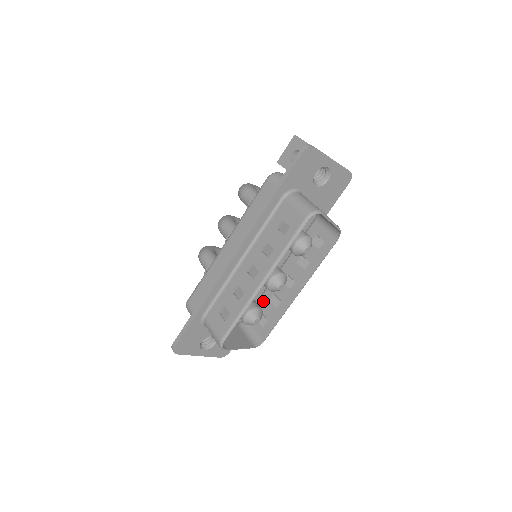
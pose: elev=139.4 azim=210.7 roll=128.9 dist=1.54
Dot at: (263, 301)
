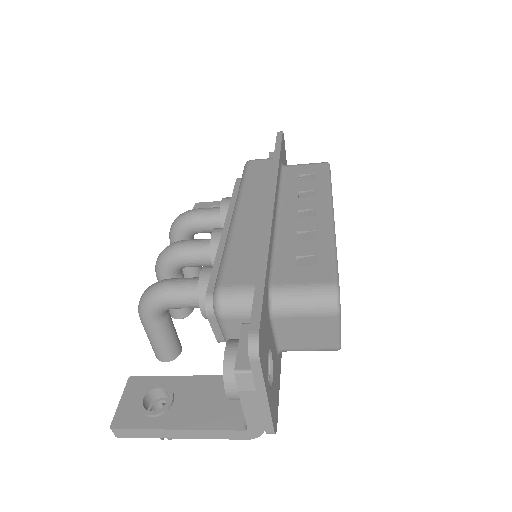
Dot at: occluded
